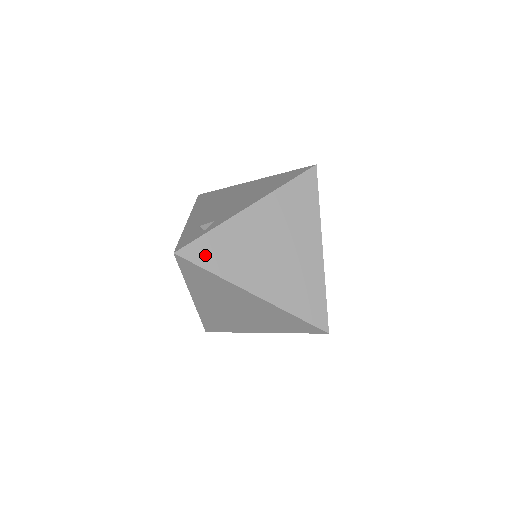
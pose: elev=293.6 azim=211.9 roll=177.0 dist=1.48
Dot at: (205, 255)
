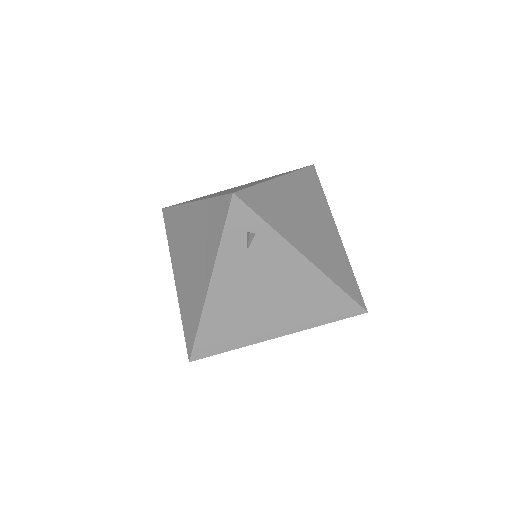
Dot at: occluded
